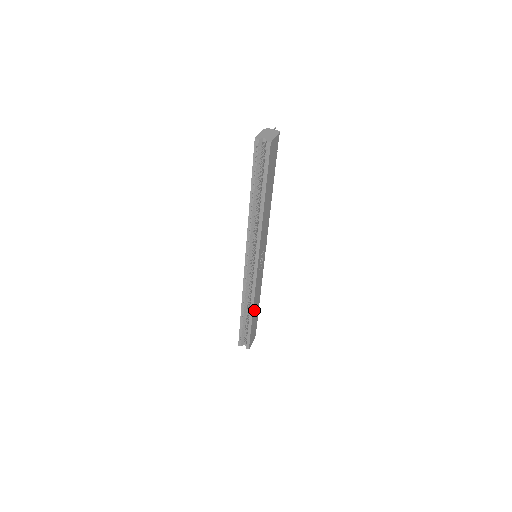
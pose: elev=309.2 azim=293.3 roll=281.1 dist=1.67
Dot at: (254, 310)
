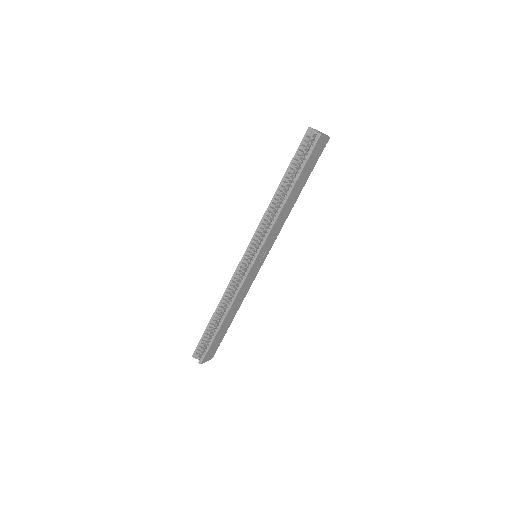
Dot at: (228, 316)
